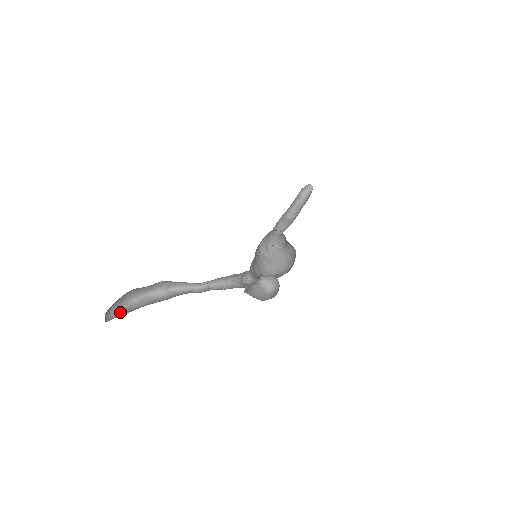
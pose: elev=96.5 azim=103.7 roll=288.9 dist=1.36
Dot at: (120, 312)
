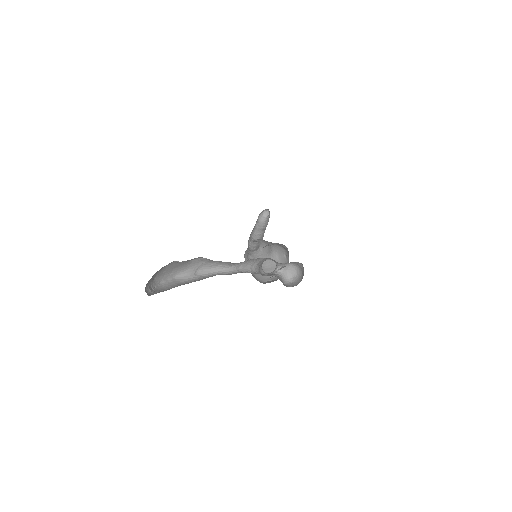
Dot at: (154, 291)
